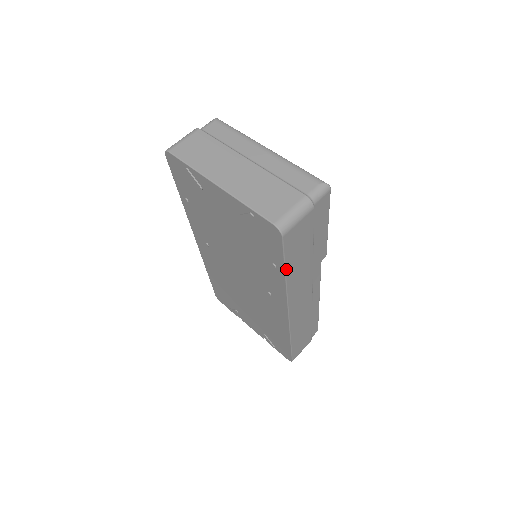
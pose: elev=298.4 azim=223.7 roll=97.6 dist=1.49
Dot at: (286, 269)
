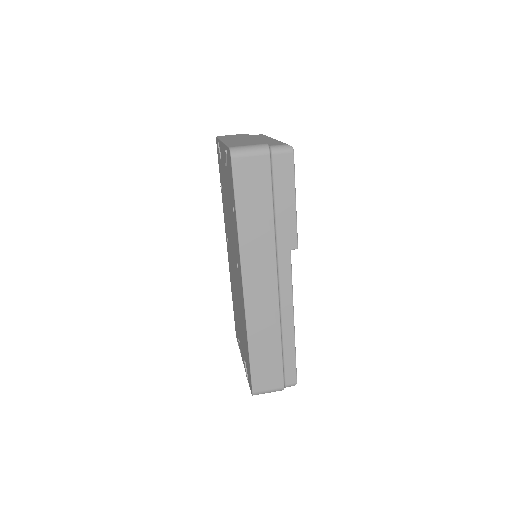
Dot at: (237, 208)
